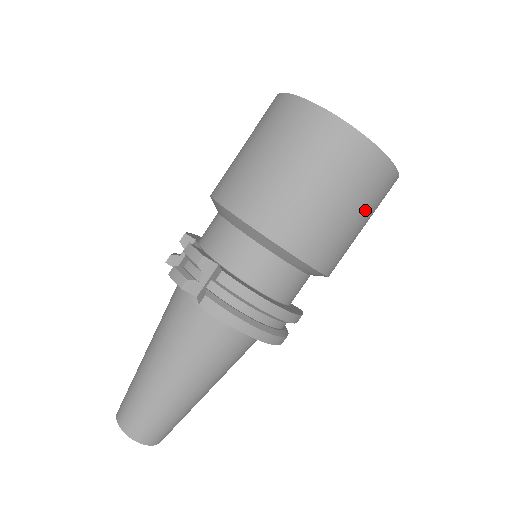
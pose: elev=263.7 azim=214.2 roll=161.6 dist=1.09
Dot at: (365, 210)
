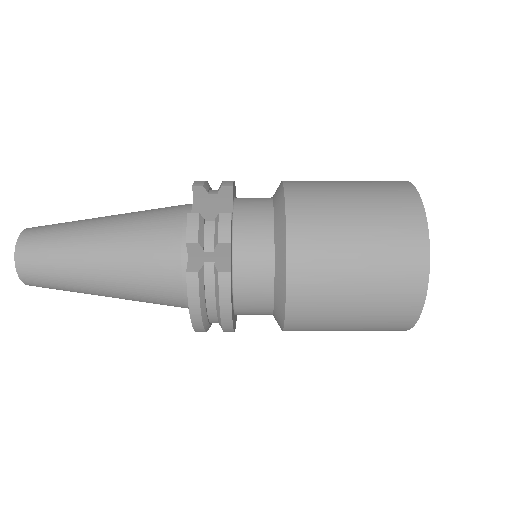
Dot at: (357, 330)
